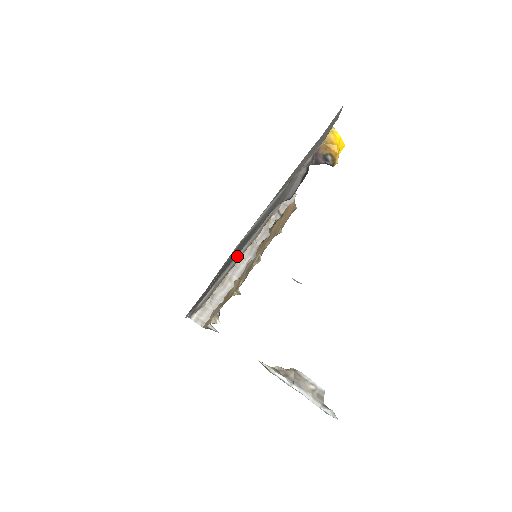
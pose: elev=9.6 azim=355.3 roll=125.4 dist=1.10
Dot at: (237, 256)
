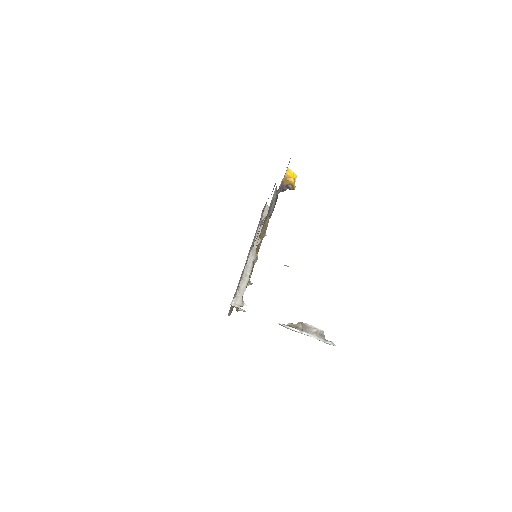
Dot at: (247, 259)
